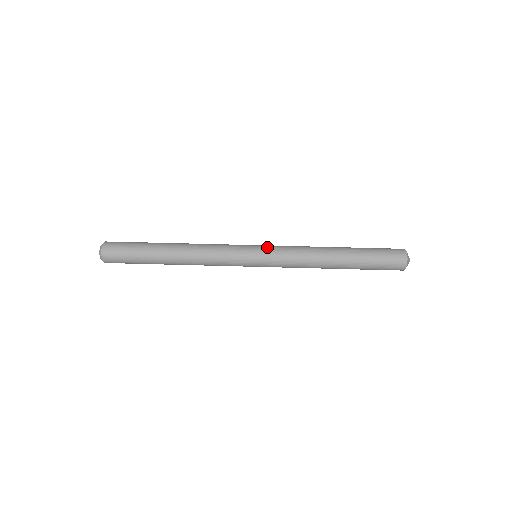
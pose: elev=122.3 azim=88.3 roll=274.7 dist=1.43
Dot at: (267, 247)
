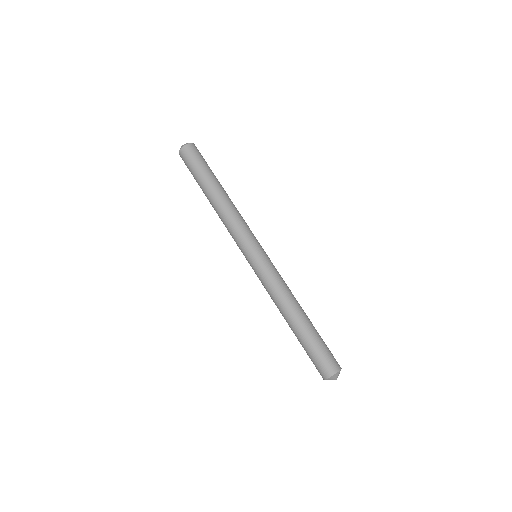
Dot at: (260, 263)
